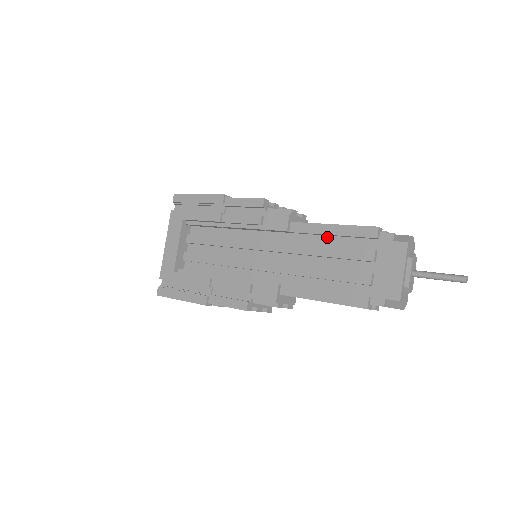
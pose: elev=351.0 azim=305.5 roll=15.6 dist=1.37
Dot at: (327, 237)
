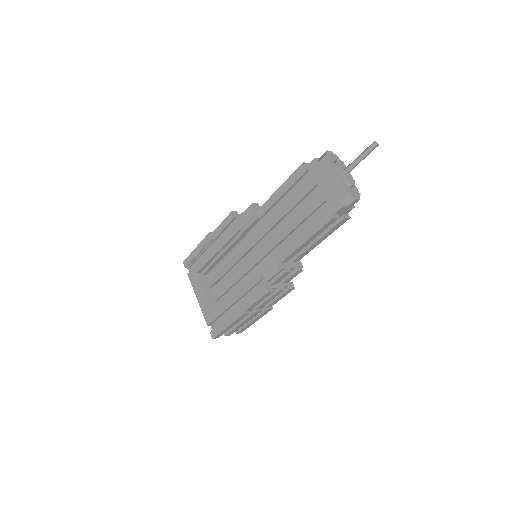
Dot at: (282, 199)
